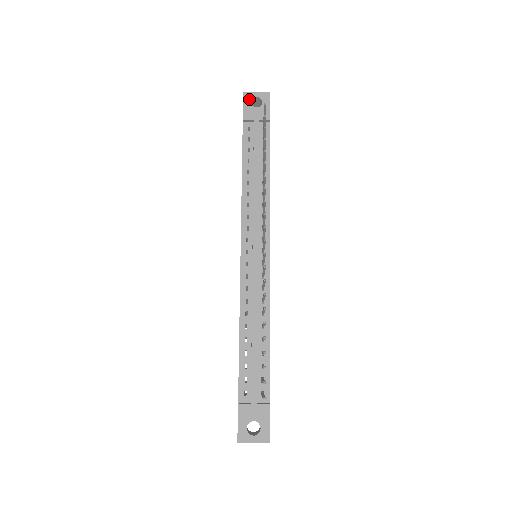
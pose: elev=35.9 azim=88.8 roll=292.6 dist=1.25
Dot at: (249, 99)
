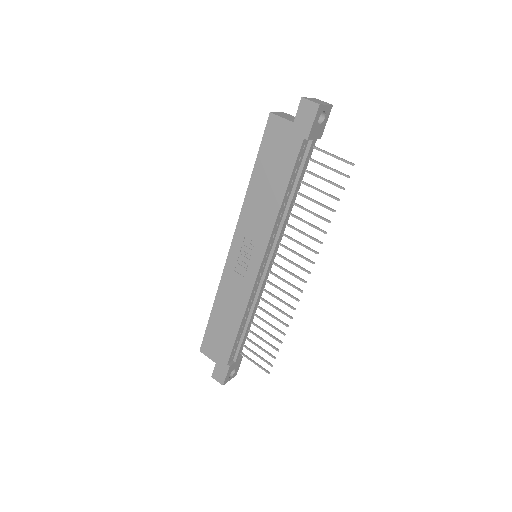
Dot at: (320, 114)
